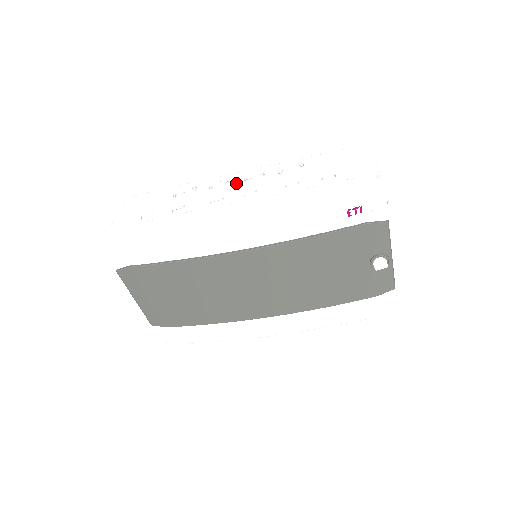
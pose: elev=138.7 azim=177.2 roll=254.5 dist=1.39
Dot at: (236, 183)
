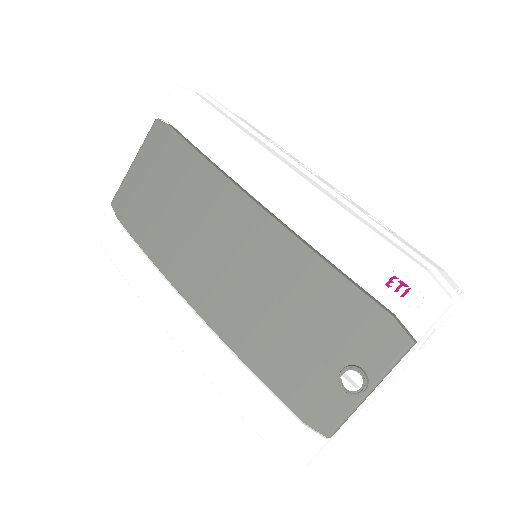
Dot at: occluded
